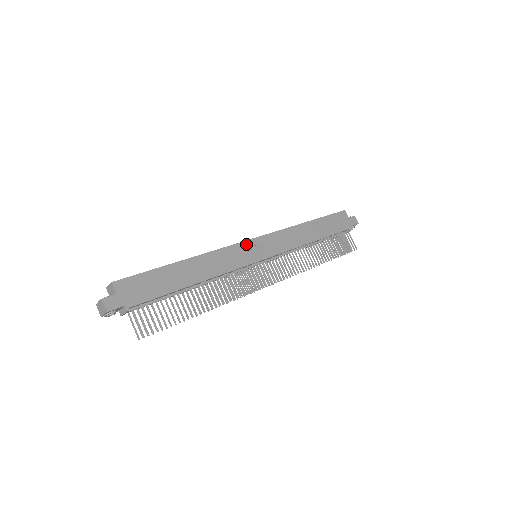
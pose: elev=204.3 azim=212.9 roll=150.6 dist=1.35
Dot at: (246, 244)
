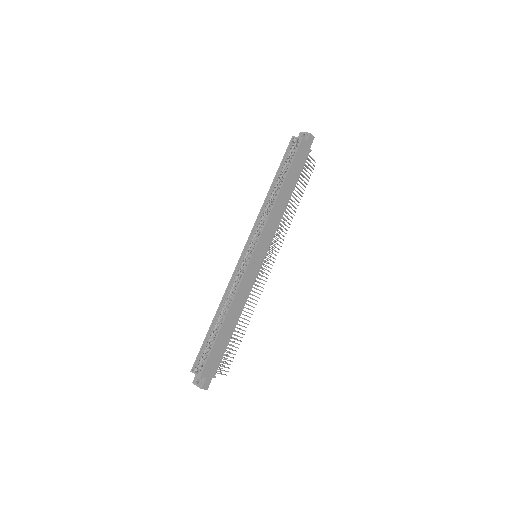
Dot at: (251, 263)
